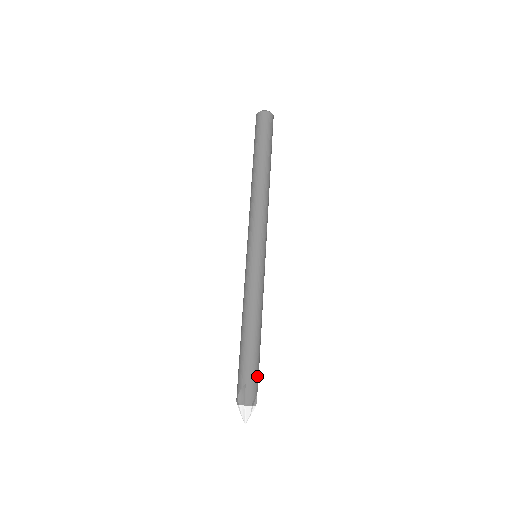
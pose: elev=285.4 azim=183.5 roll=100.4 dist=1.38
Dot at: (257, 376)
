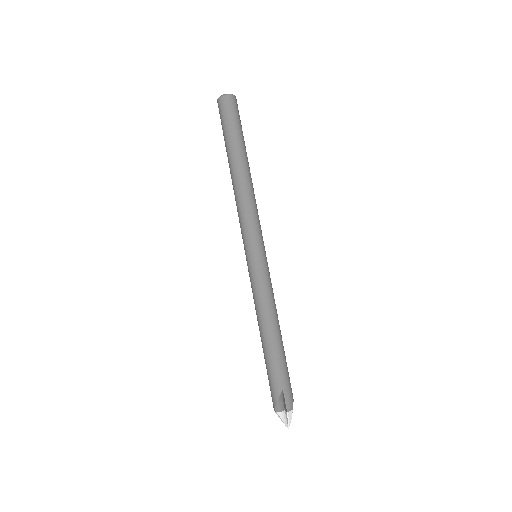
Dot at: (289, 379)
